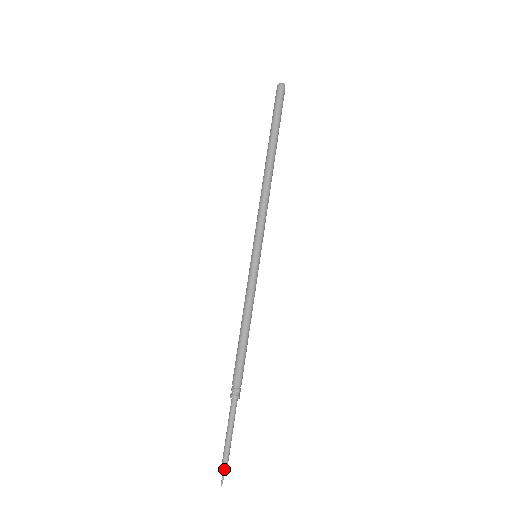
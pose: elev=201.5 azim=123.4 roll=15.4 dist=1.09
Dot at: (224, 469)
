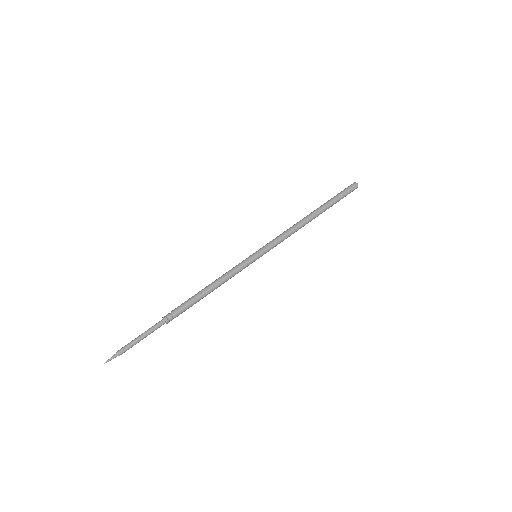
Dot at: (116, 355)
